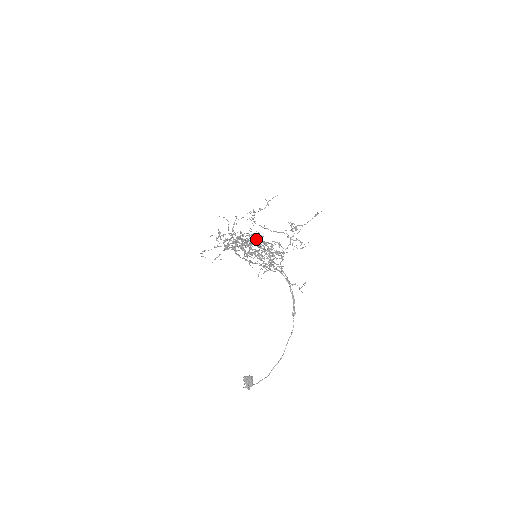
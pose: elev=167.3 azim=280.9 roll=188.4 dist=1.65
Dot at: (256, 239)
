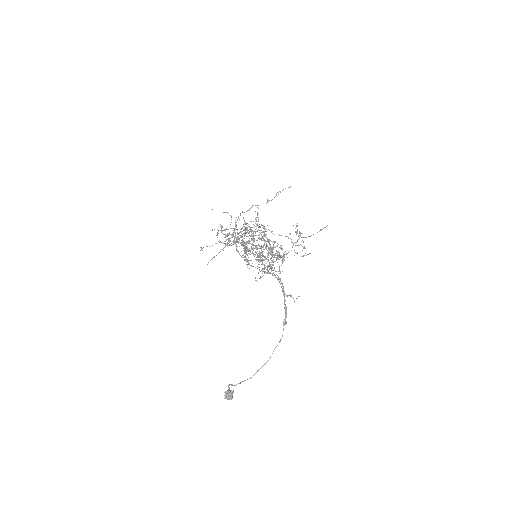
Dot at: occluded
